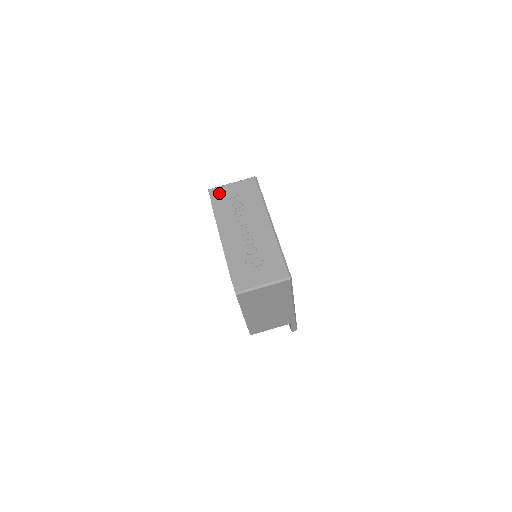
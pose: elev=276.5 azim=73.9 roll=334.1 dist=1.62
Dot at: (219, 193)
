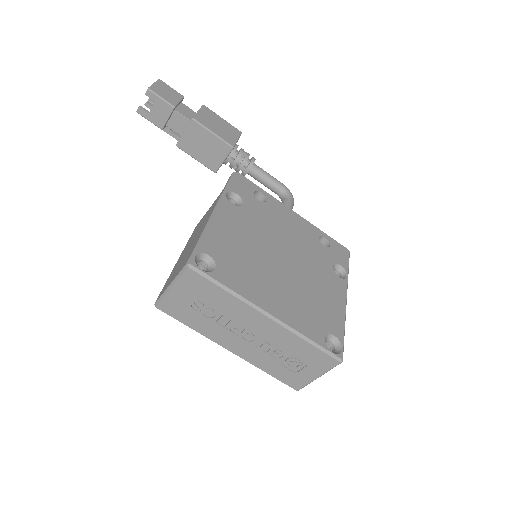
Dot at: (172, 307)
